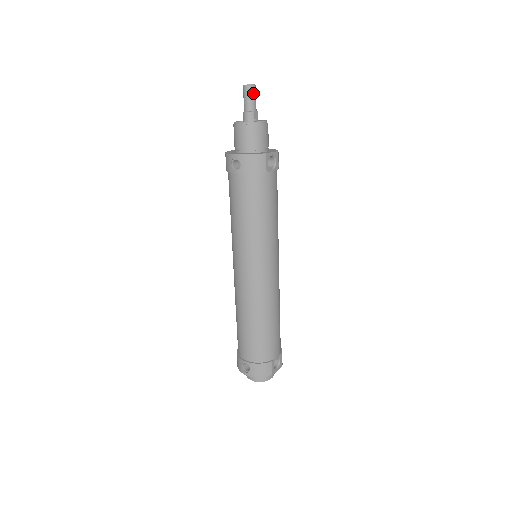
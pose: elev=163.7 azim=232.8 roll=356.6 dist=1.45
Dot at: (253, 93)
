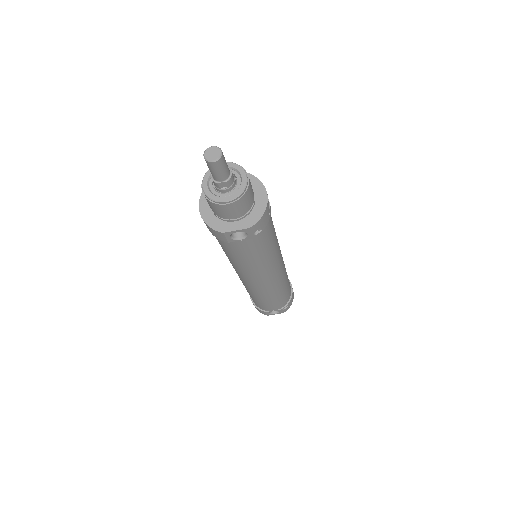
Dot at: (214, 168)
